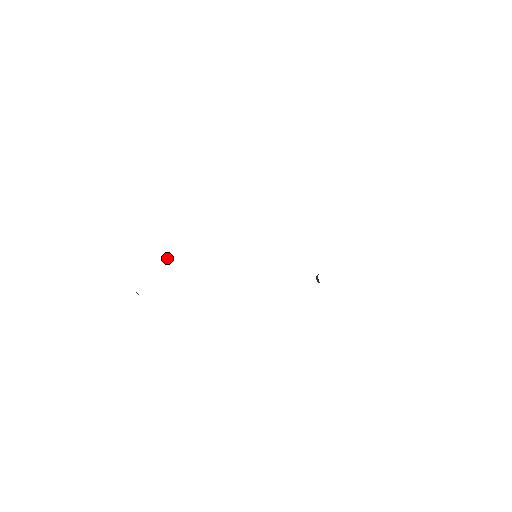
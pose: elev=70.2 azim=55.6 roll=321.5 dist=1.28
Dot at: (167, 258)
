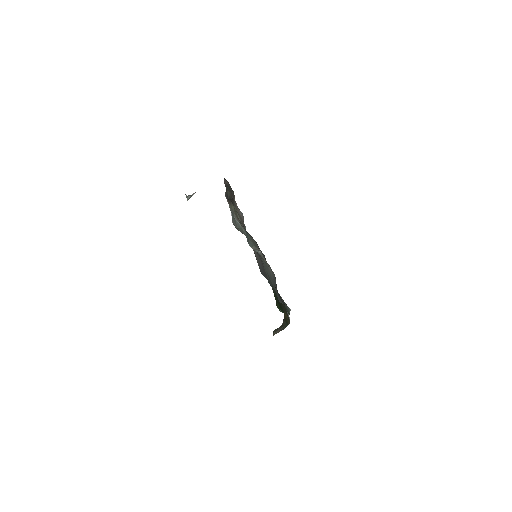
Dot at: occluded
